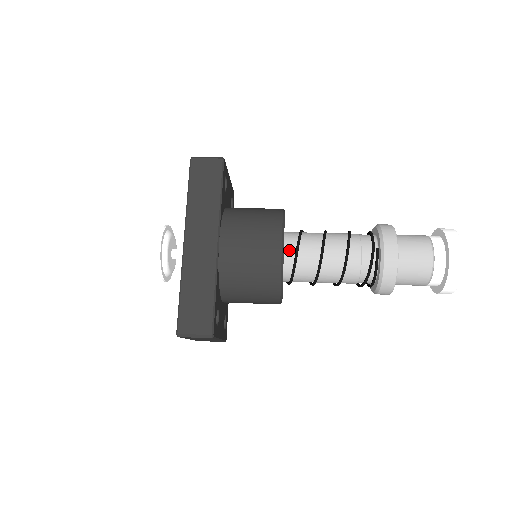
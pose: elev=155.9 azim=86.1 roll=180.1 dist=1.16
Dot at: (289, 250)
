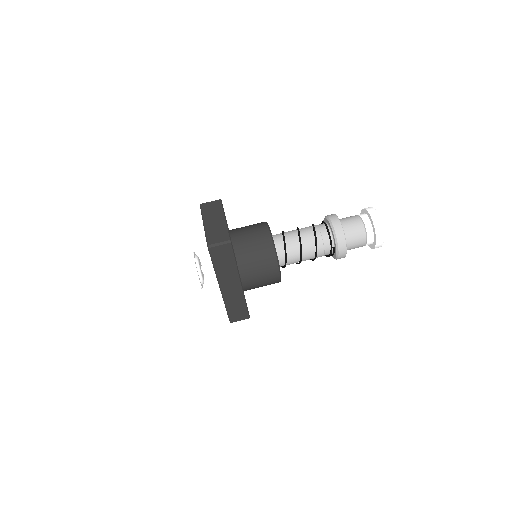
Dot at: (281, 262)
